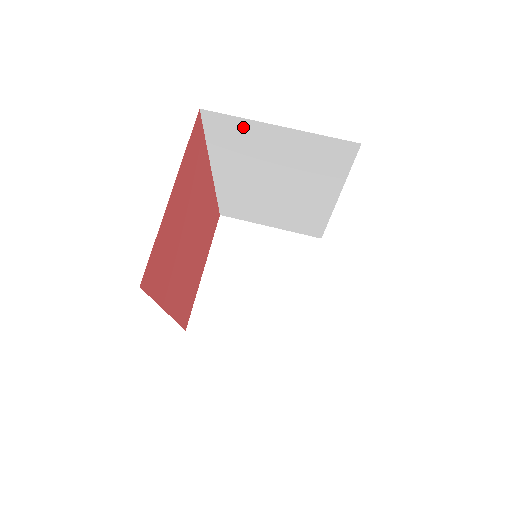
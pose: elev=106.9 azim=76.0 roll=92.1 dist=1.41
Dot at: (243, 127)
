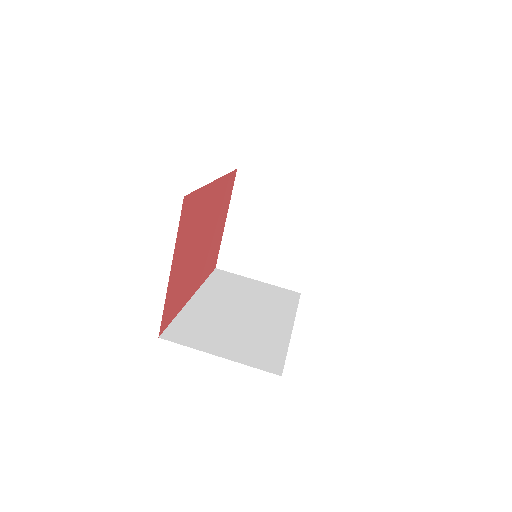
Dot at: occluded
